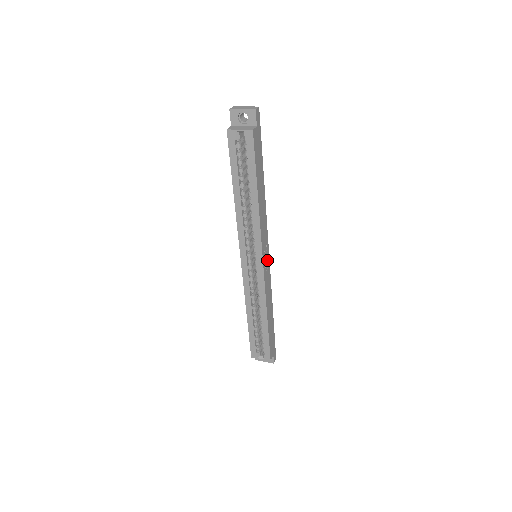
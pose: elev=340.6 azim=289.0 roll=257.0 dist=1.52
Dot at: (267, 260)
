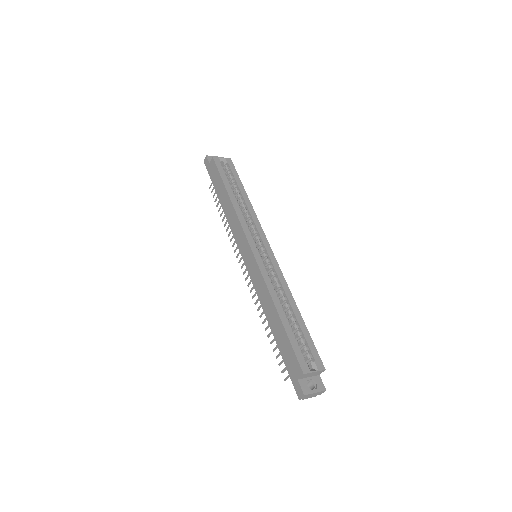
Dot at: occluded
